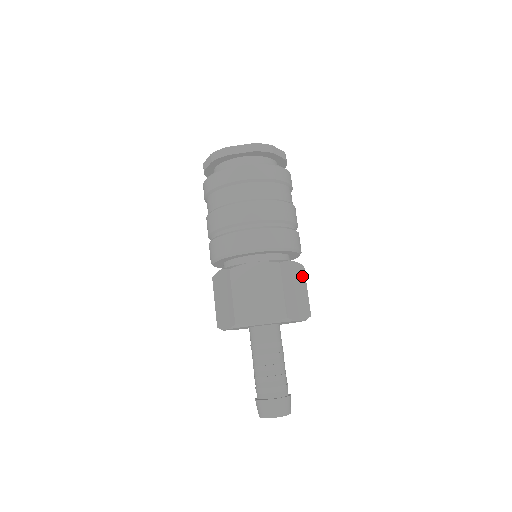
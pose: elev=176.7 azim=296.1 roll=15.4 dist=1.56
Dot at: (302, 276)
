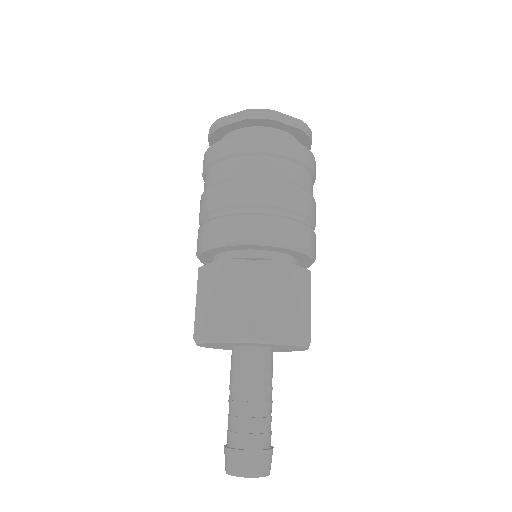
Dot at: (303, 284)
